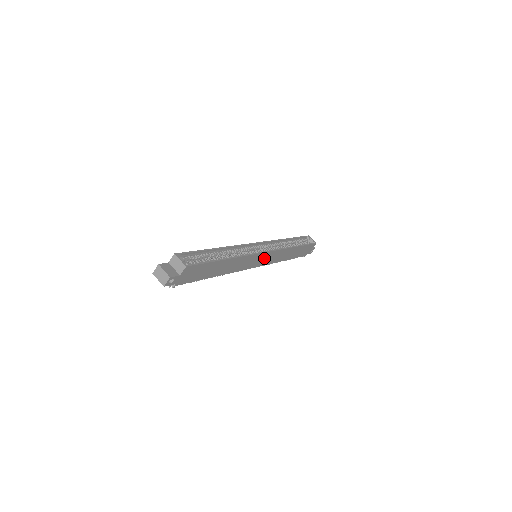
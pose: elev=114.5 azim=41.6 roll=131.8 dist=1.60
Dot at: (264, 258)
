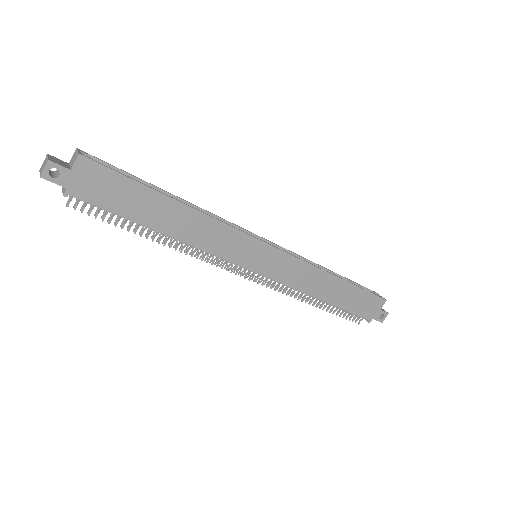
Dot at: (267, 259)
